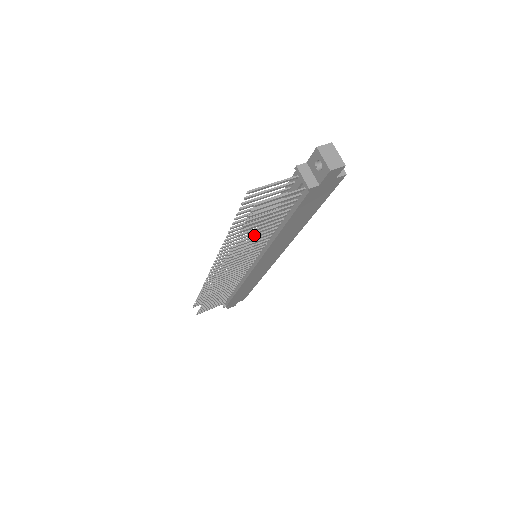
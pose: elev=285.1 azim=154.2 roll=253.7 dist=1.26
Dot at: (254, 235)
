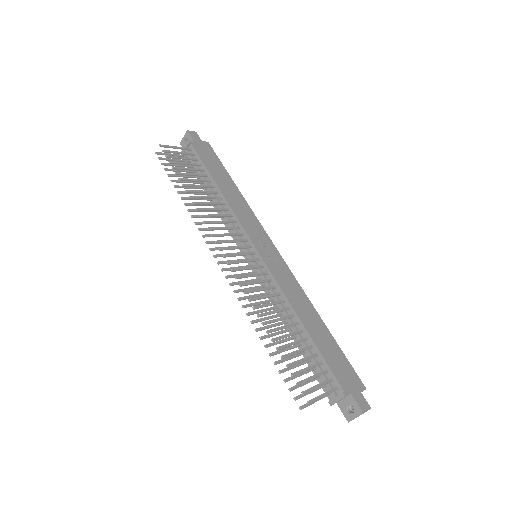
Dot at: occluded
